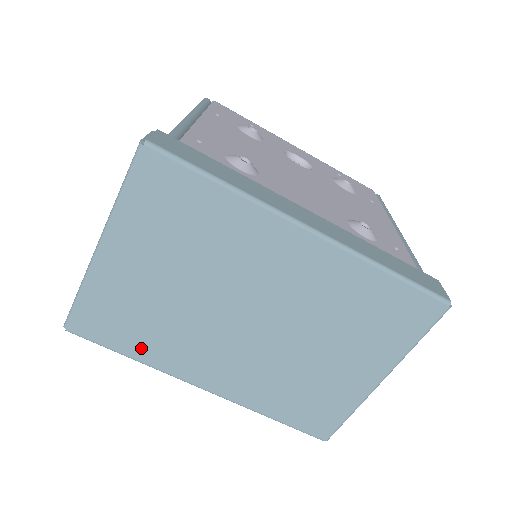
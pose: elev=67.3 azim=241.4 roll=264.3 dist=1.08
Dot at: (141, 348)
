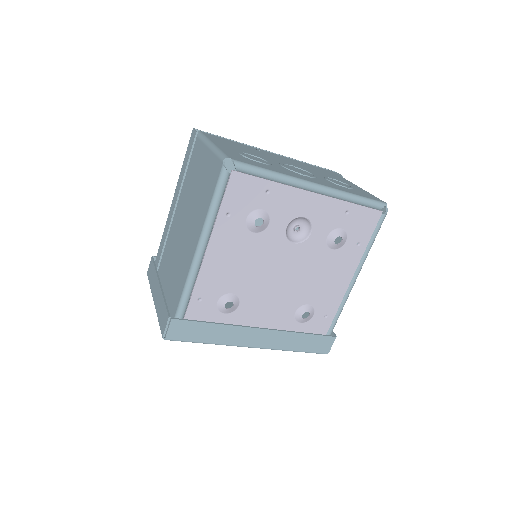
Dot at: occluded
